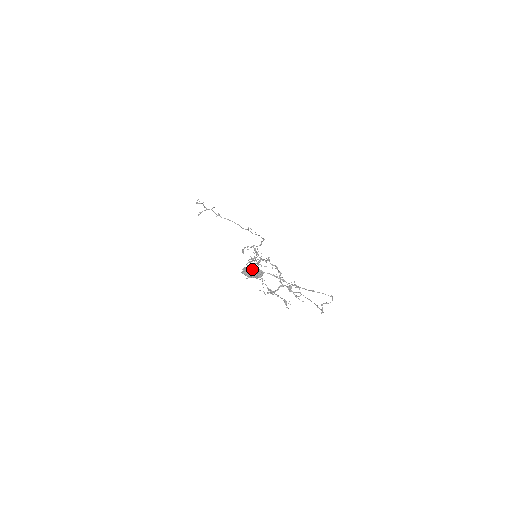
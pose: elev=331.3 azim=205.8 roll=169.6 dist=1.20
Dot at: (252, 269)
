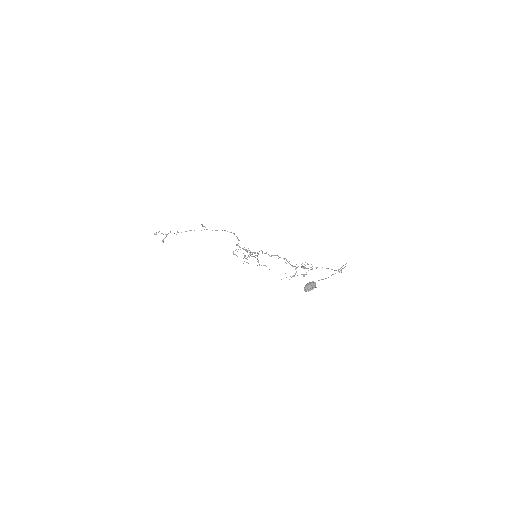
Dot at: (311, 286)
